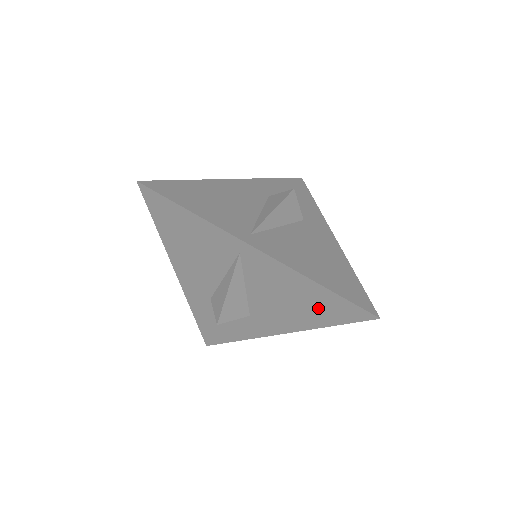
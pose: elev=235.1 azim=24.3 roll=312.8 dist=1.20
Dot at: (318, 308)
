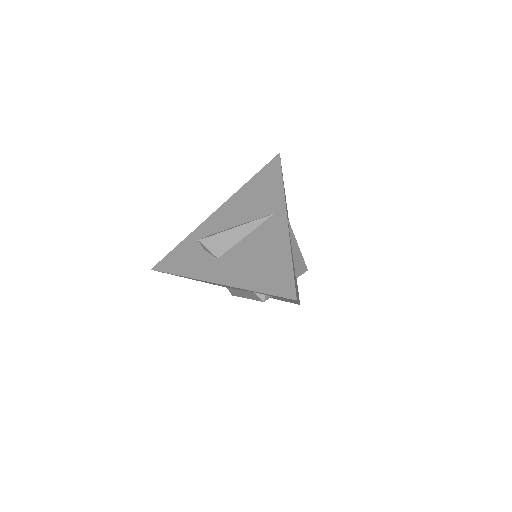
Dot at: (268, 273)
